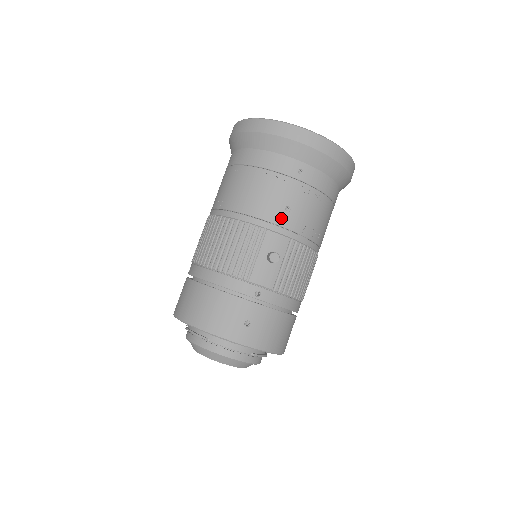
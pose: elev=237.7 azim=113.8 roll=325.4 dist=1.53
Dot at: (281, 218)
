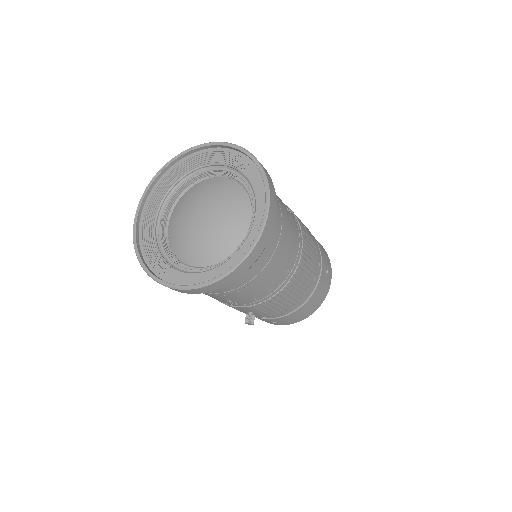
Dot at: (231, 303)
